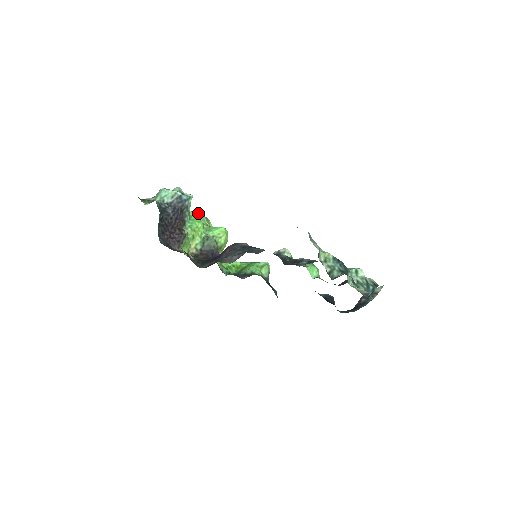
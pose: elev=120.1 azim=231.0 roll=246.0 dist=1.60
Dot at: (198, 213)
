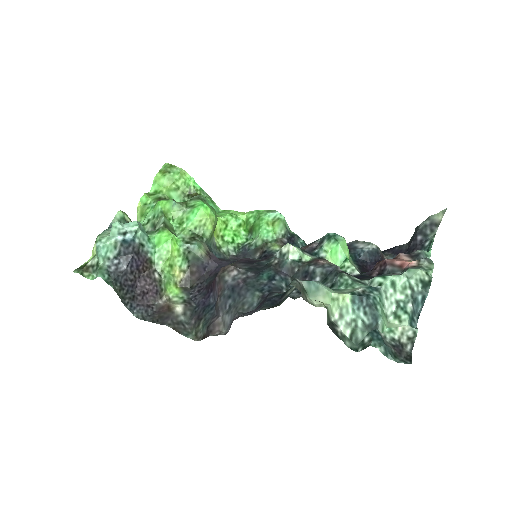
Dot at: (164, 176)
